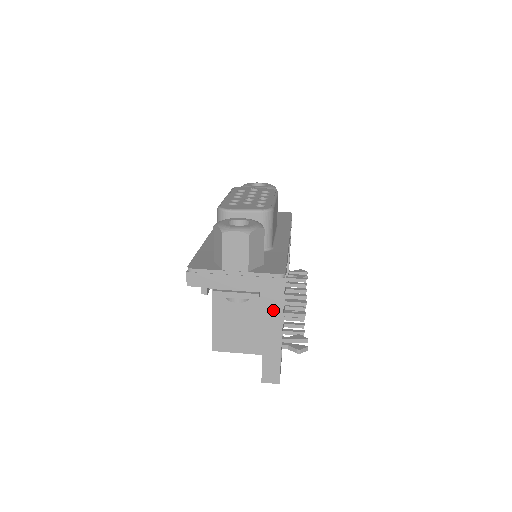
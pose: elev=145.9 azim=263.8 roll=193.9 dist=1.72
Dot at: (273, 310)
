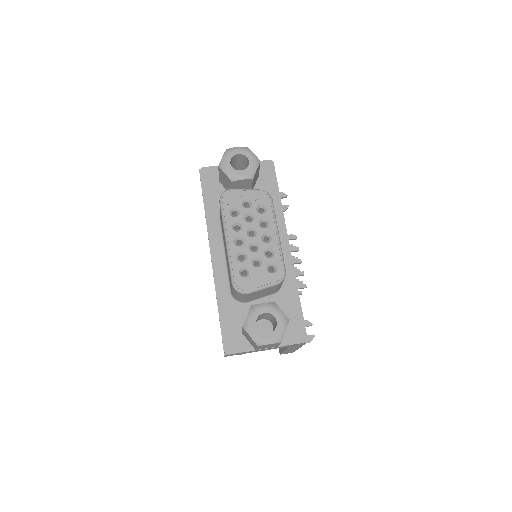
Dot at: occluded
